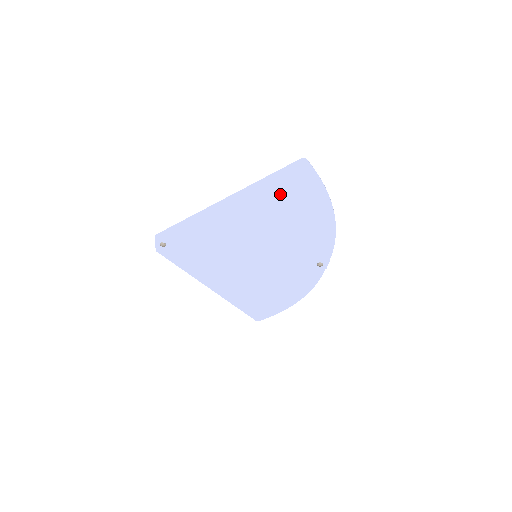
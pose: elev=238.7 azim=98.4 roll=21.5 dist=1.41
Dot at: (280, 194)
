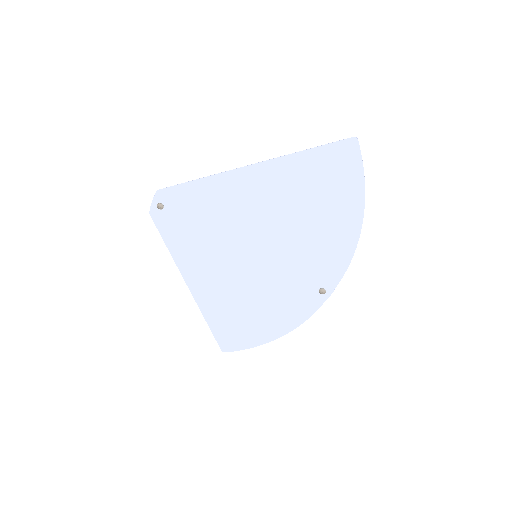
Dot at: (313, 178)
